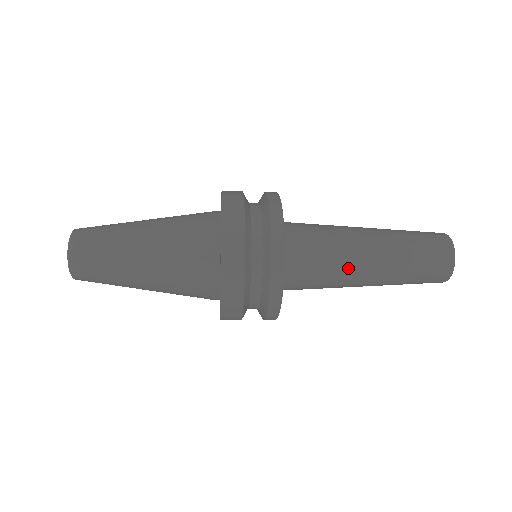
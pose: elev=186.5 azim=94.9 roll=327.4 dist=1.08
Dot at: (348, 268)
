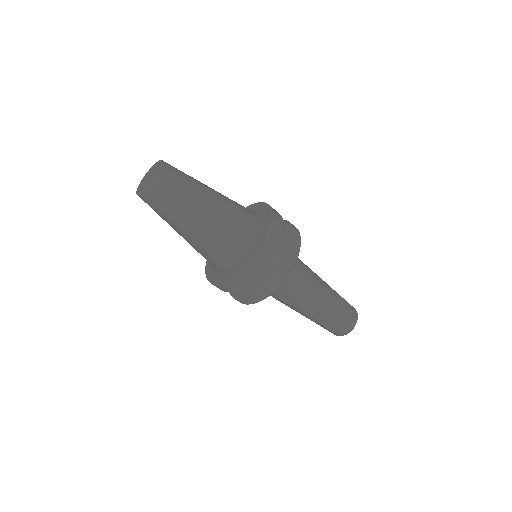
Dot at: (312, 289)
